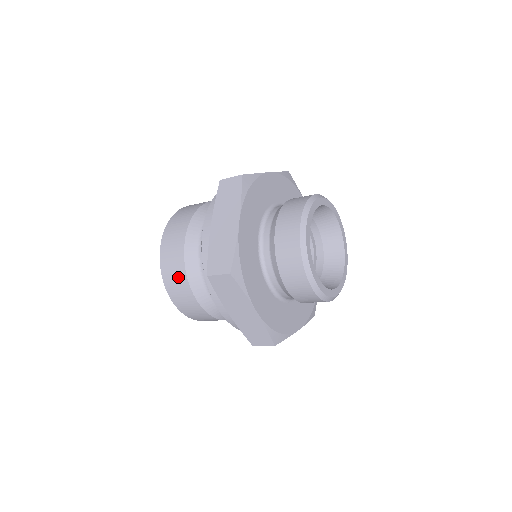
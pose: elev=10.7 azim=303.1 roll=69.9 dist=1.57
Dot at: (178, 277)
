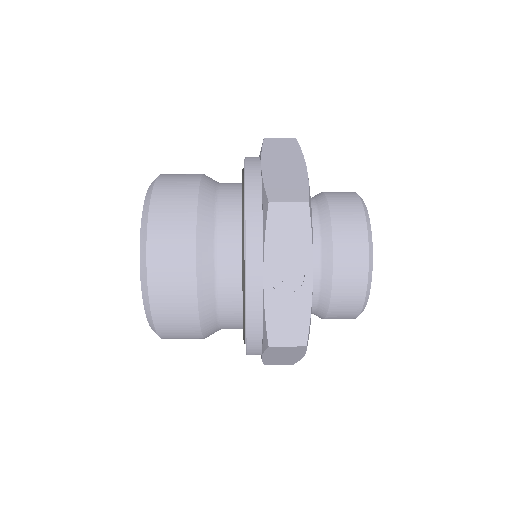
Dot at: occluded
